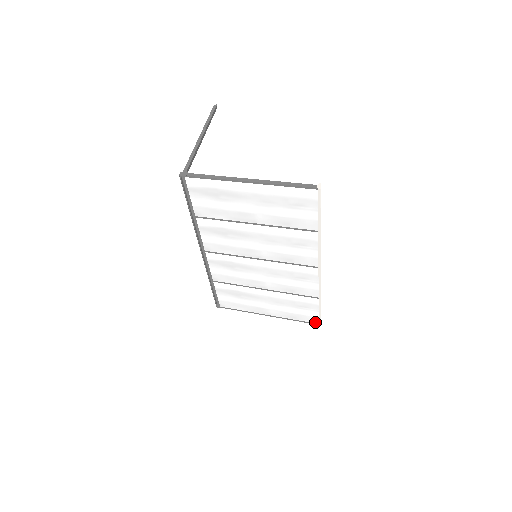
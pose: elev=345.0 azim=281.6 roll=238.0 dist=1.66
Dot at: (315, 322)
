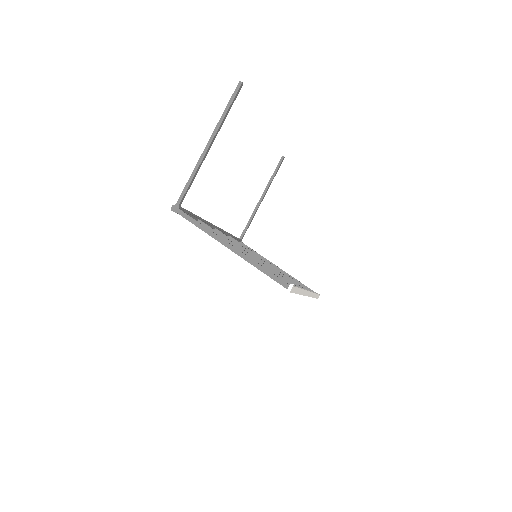
Dot at: occluded
